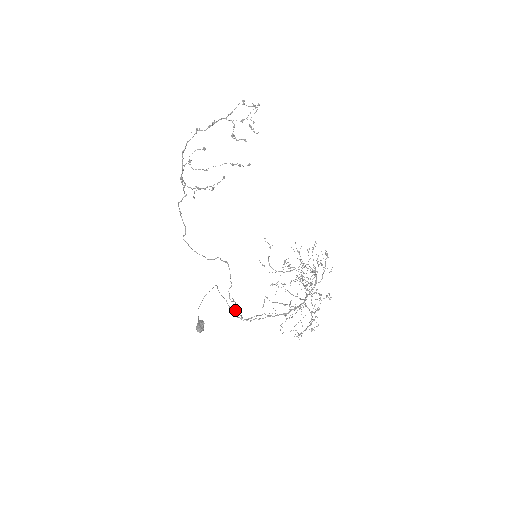
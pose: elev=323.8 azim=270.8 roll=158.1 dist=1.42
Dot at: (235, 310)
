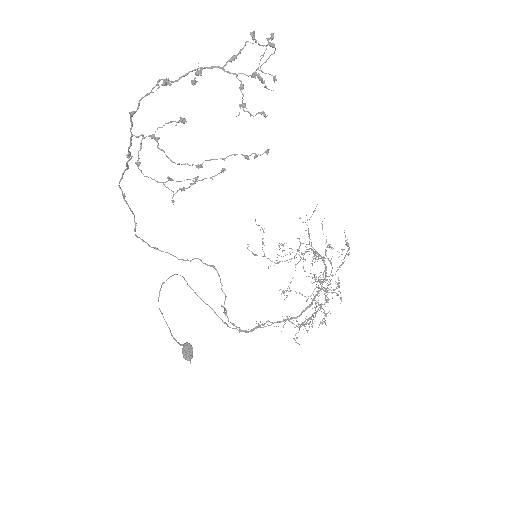
Dot at: occluded
